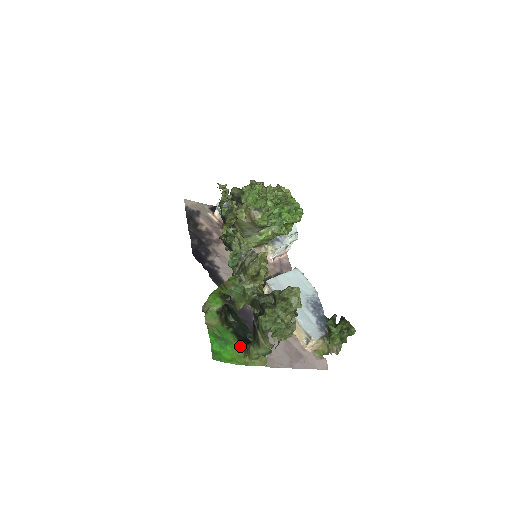
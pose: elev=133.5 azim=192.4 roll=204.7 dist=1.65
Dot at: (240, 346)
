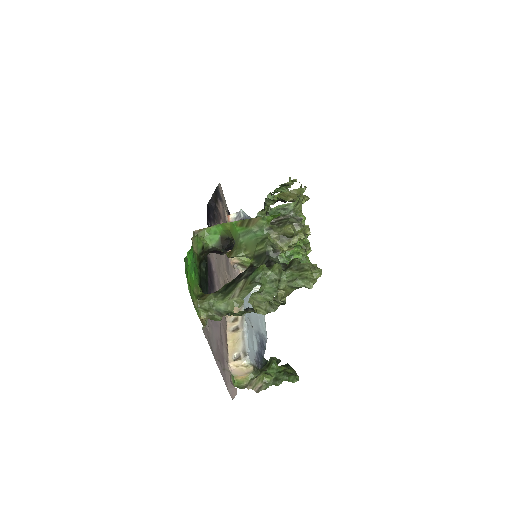
Dot at: (198, 288)
